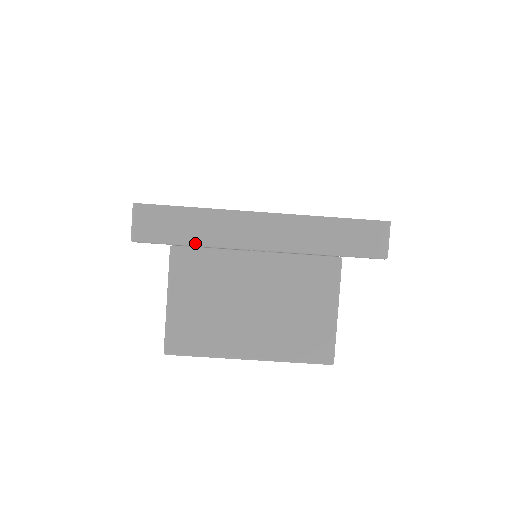
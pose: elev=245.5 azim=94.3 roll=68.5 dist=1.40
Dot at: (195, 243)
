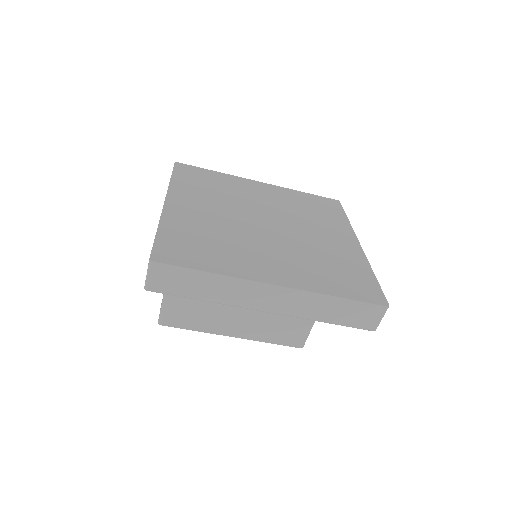
Dot at: (206, 300)
